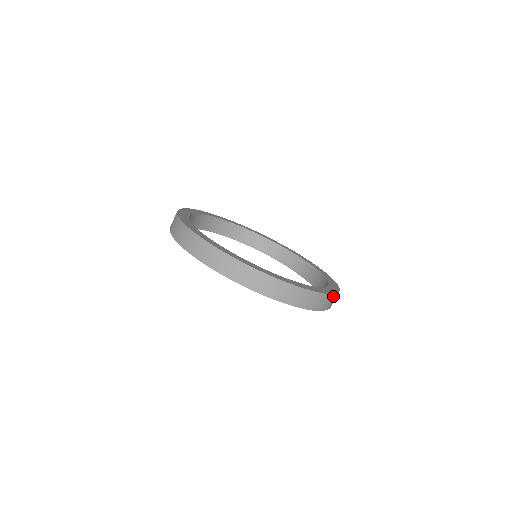
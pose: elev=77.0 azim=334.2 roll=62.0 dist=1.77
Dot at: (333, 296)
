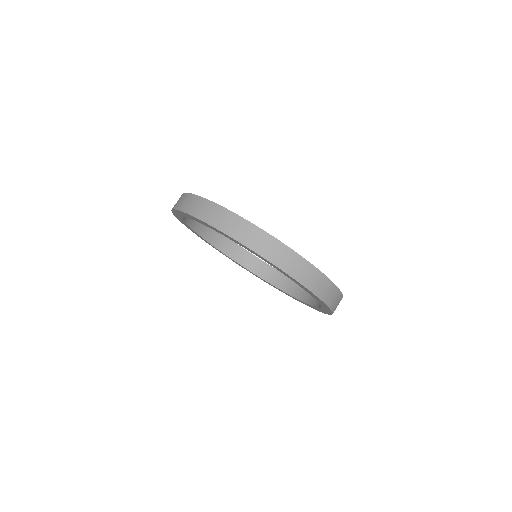
Dot at: (264, 234)
